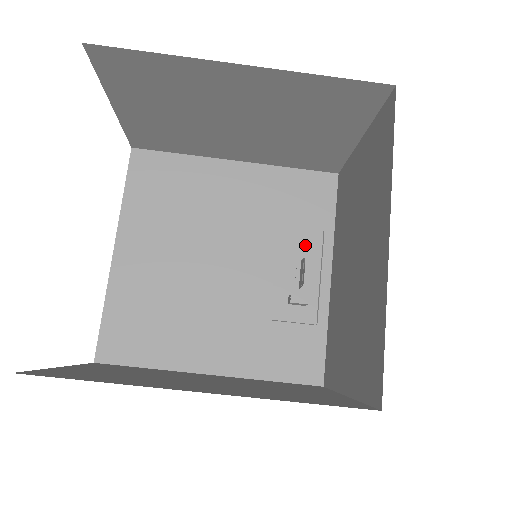
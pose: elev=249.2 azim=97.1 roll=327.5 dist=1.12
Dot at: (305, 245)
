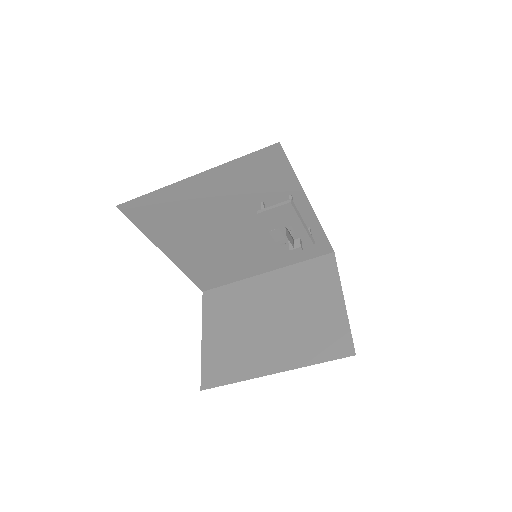
Dot at: (282, 215)
